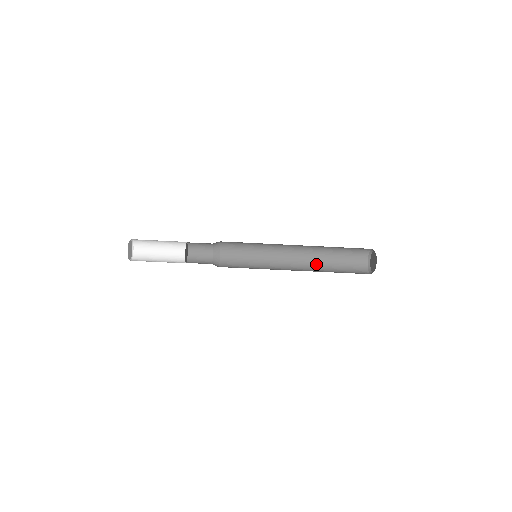
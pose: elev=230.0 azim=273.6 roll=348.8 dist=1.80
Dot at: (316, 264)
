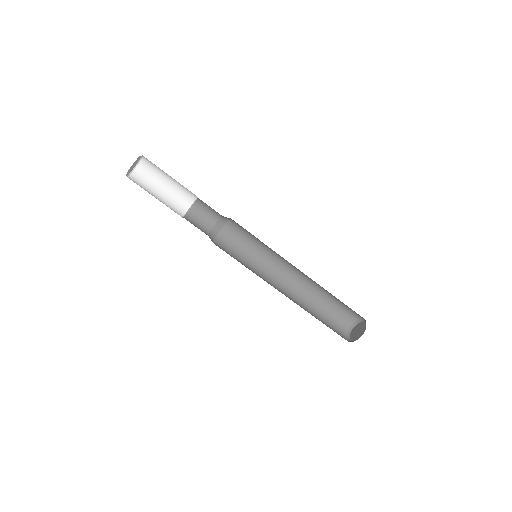
Dot at: occluded
